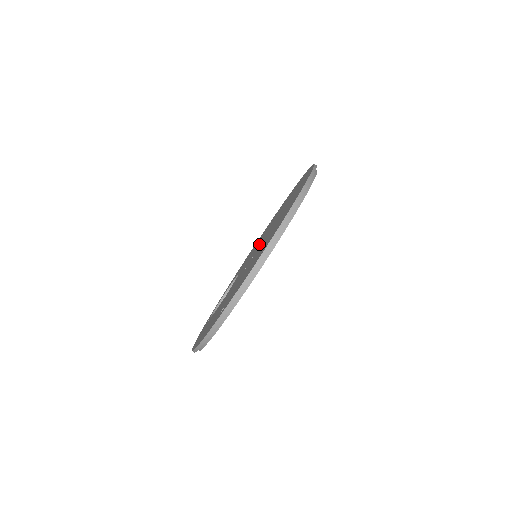
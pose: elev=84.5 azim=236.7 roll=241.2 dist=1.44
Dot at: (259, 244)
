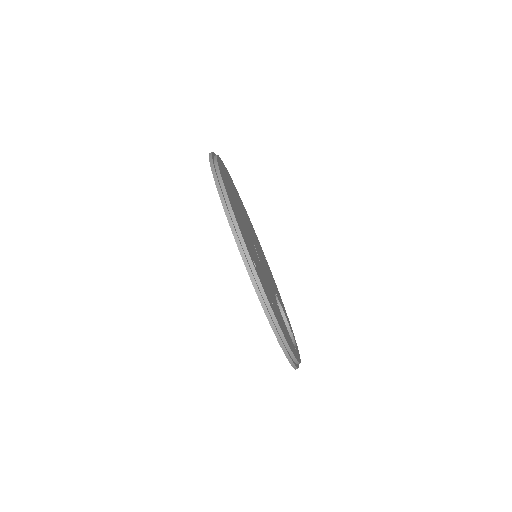
Dot at: occluded
